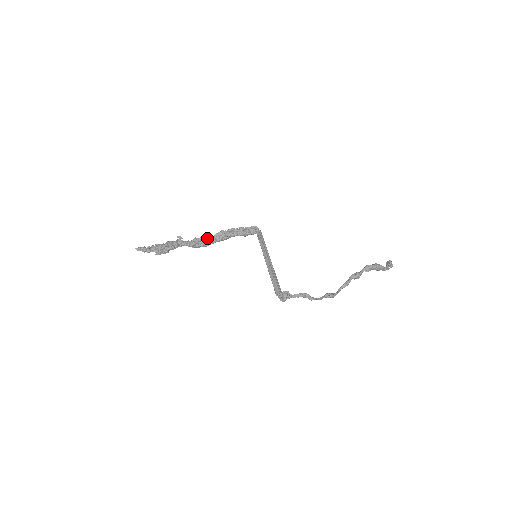
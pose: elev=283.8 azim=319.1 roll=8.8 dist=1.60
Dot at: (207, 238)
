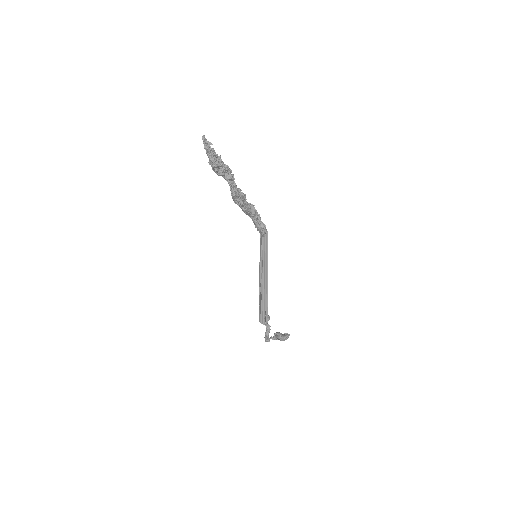
Dot at: (245, 200)
